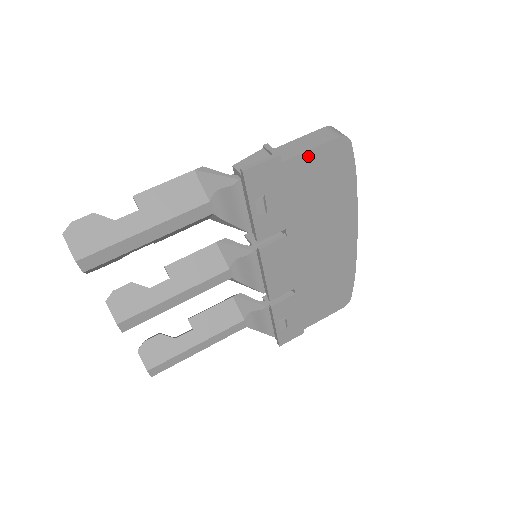
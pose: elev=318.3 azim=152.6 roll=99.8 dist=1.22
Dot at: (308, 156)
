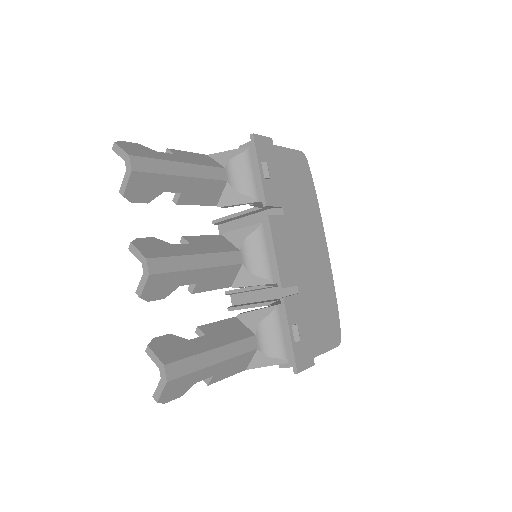
Dot at: (287, 152)
